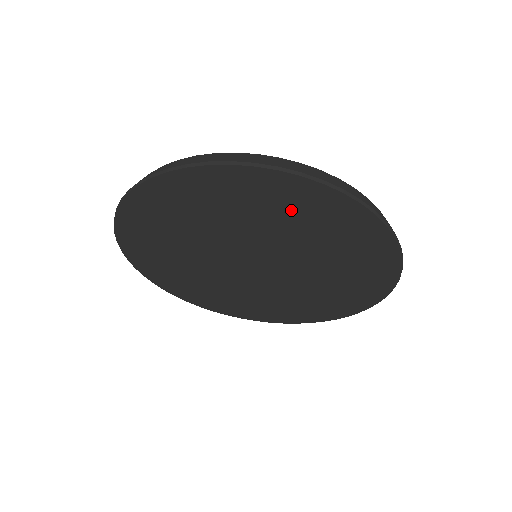
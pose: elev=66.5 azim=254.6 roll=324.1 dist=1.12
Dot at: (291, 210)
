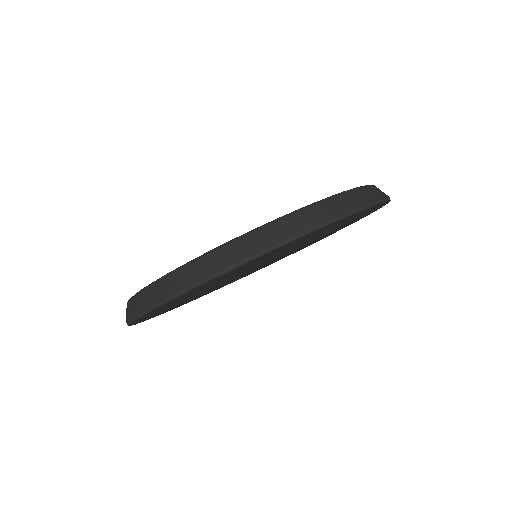
Dot at: (206, 286)
